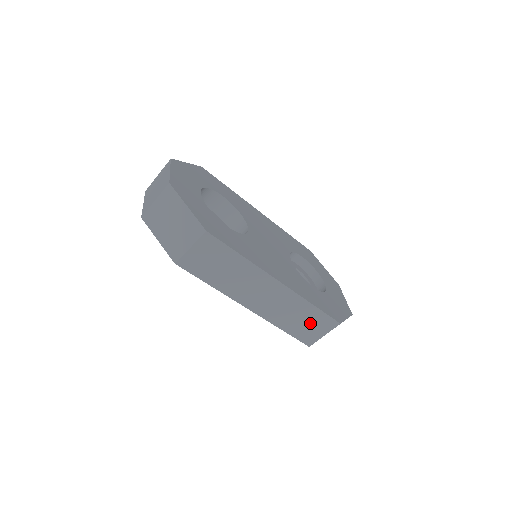
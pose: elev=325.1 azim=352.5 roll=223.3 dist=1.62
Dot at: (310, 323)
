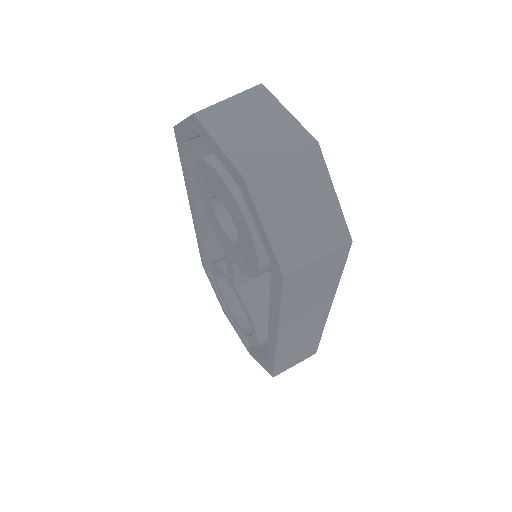
Dot at: (300, 353)
